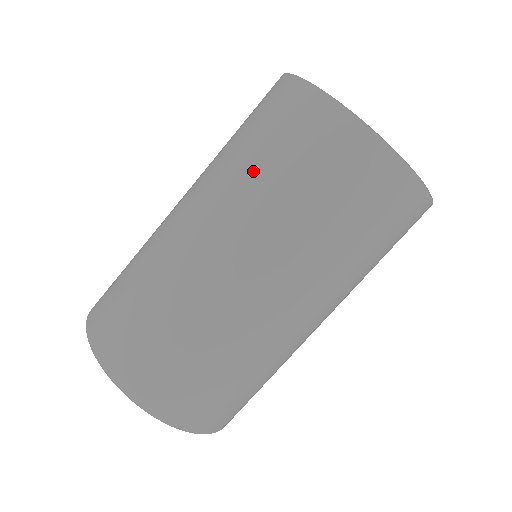
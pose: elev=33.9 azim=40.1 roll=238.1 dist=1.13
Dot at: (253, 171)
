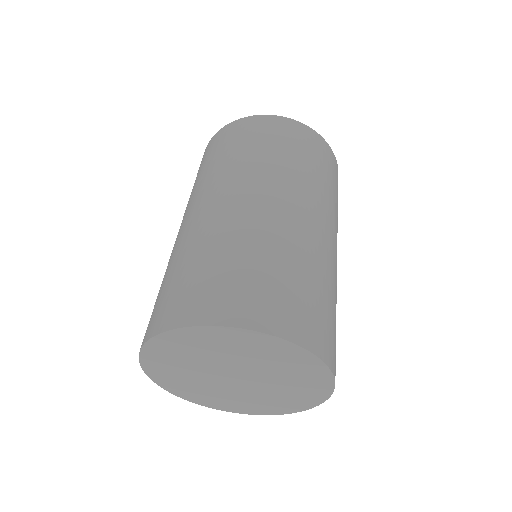
Dot at: (246, 157)
